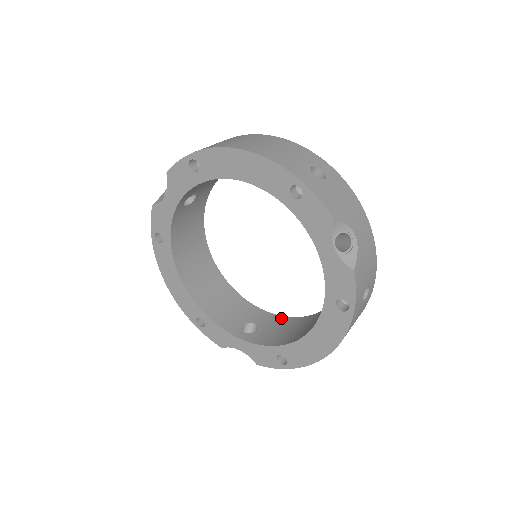
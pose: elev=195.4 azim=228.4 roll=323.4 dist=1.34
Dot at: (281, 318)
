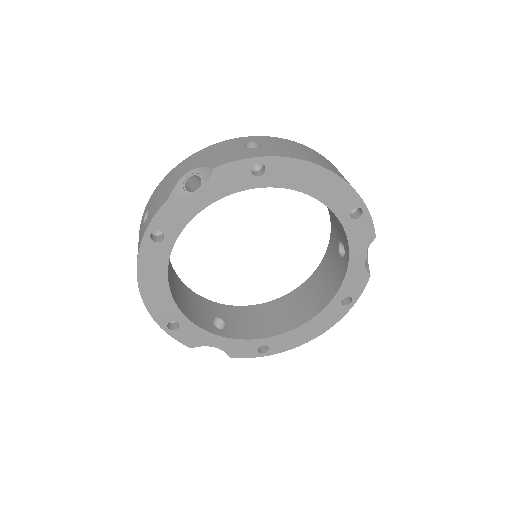
Dot at: (234, 308)
